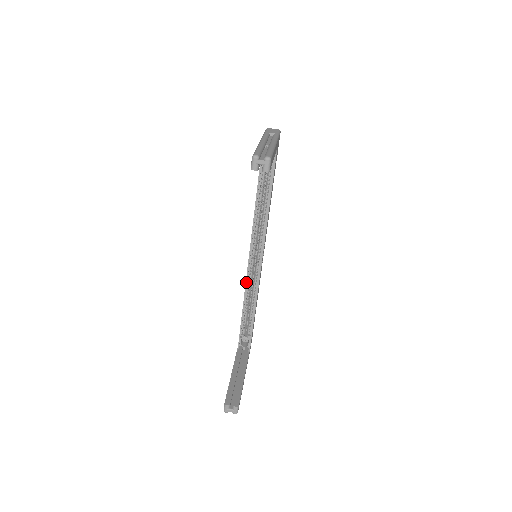
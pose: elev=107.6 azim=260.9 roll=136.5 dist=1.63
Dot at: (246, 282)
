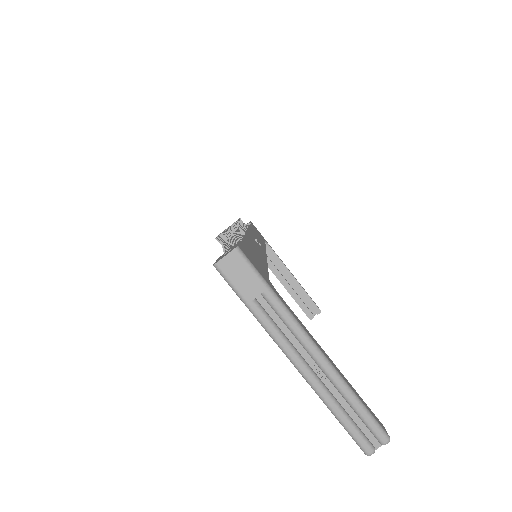
Dot at: occluded
